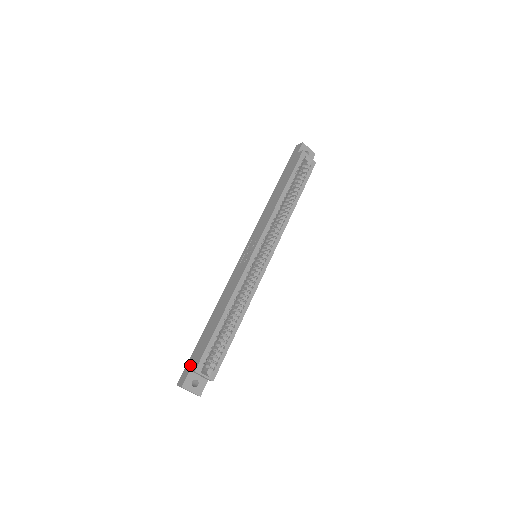
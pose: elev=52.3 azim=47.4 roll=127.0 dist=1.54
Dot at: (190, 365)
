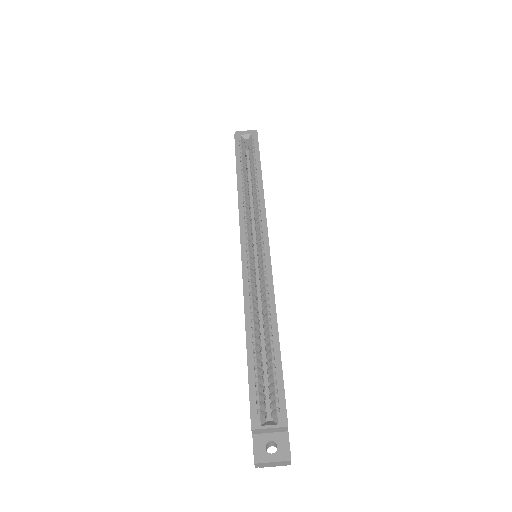
Dot at: occluded
